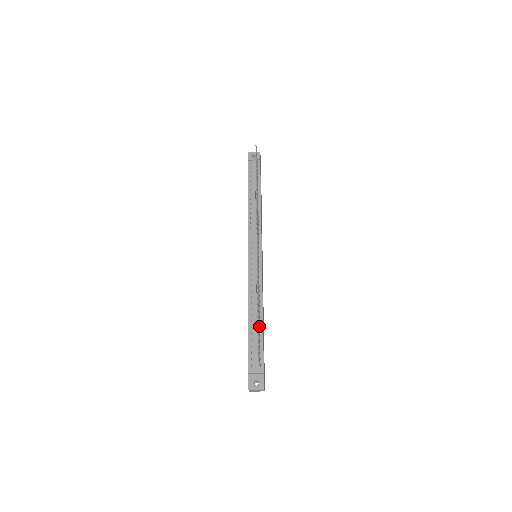
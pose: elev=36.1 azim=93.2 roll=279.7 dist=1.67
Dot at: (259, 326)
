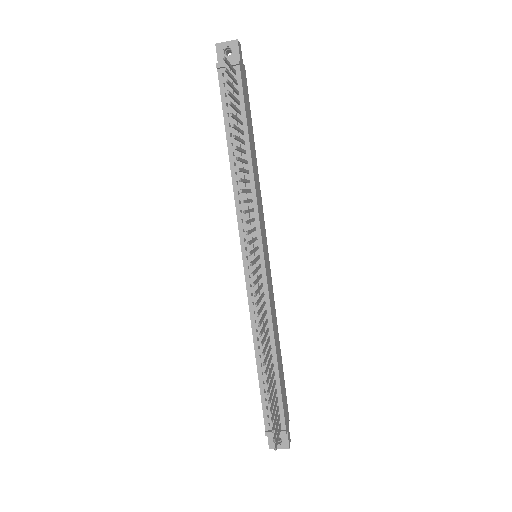
Dot at: (273, 377)
